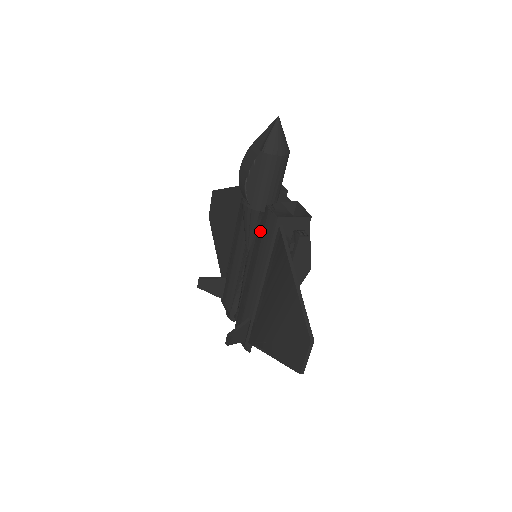
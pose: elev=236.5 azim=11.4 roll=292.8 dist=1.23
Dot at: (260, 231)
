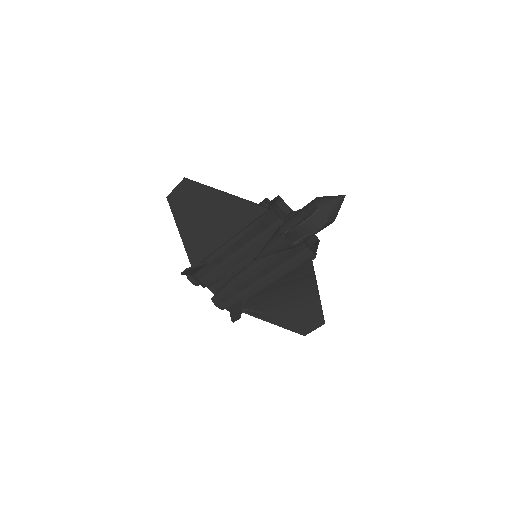
Dot at: (287, 255)
